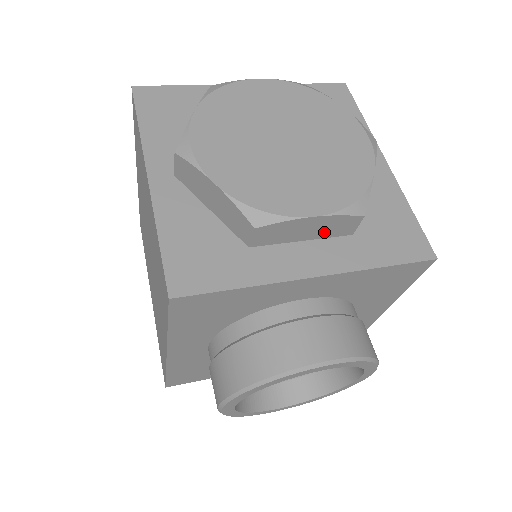
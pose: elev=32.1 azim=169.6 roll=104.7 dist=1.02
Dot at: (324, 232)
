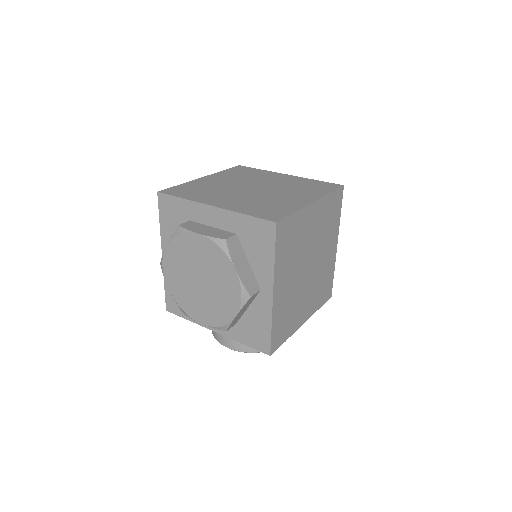
Dot at: occluded
